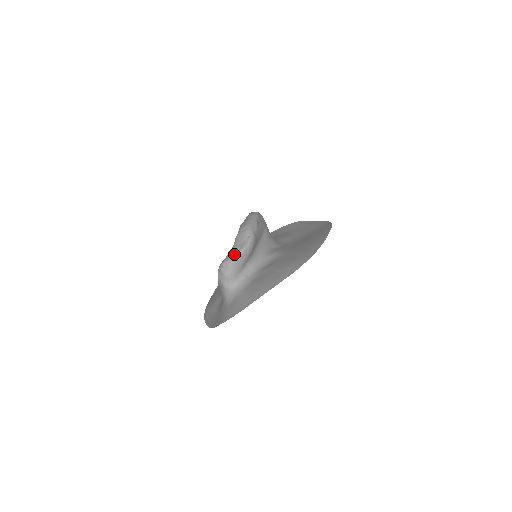
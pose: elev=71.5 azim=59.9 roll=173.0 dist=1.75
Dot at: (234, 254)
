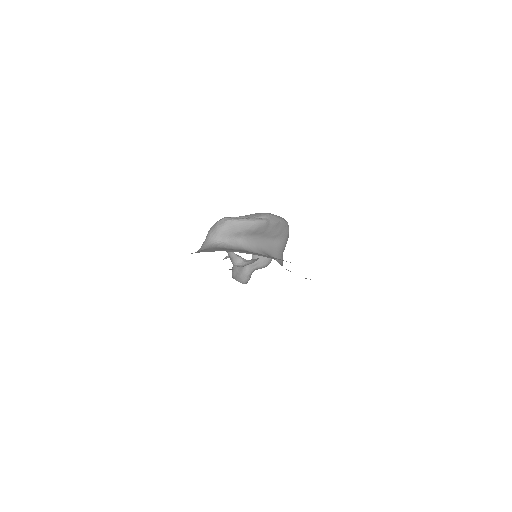
Dot at: (238, 218)
